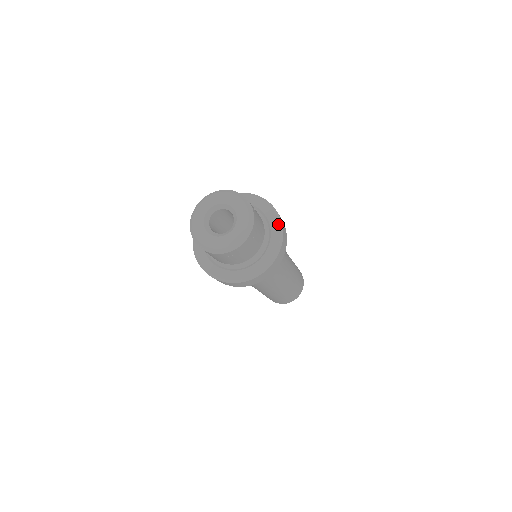
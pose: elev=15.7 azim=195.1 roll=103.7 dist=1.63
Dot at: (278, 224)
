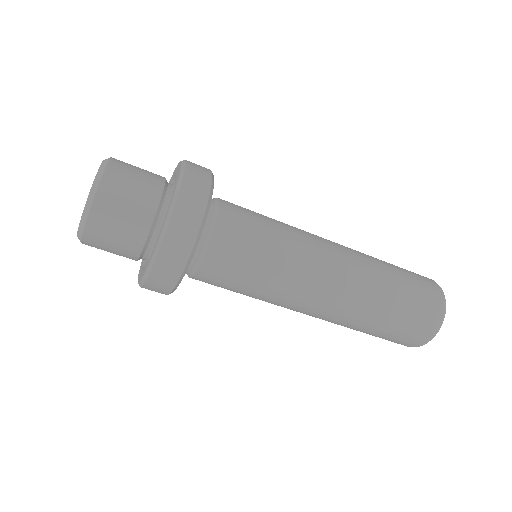
Dot at: (178, 178)
